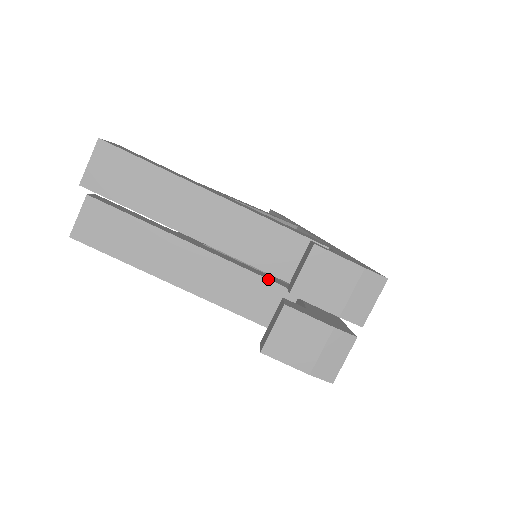
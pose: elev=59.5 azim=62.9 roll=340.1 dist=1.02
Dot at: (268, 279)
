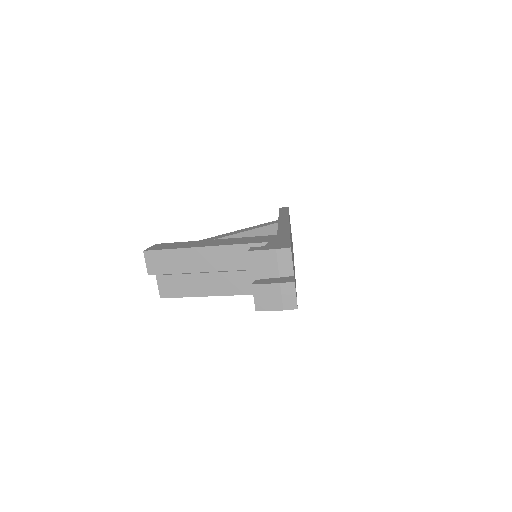
Dot at: occluded
